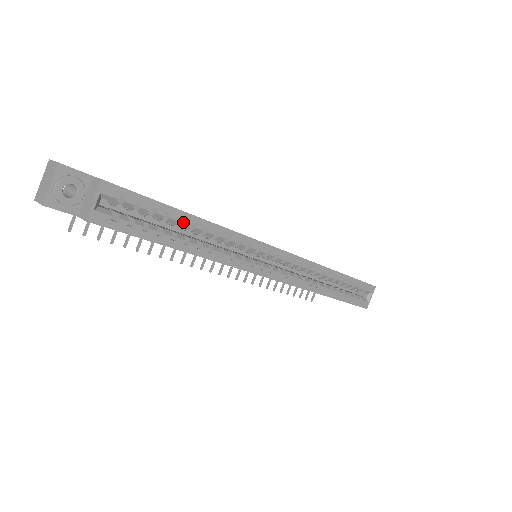
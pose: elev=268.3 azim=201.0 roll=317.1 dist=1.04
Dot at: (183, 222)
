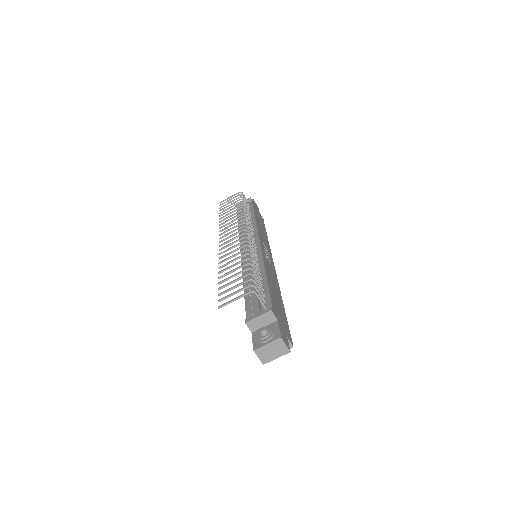
Dot at: occluded
